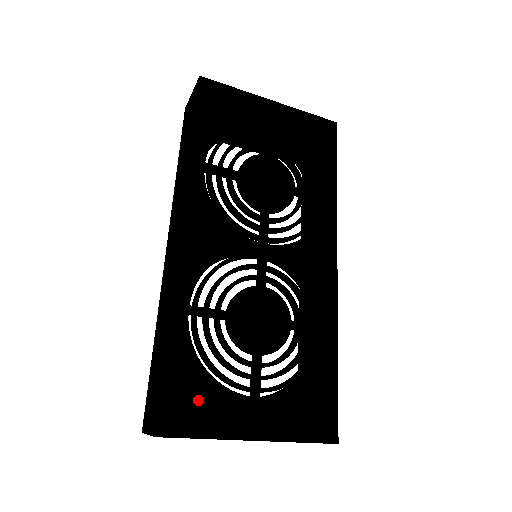
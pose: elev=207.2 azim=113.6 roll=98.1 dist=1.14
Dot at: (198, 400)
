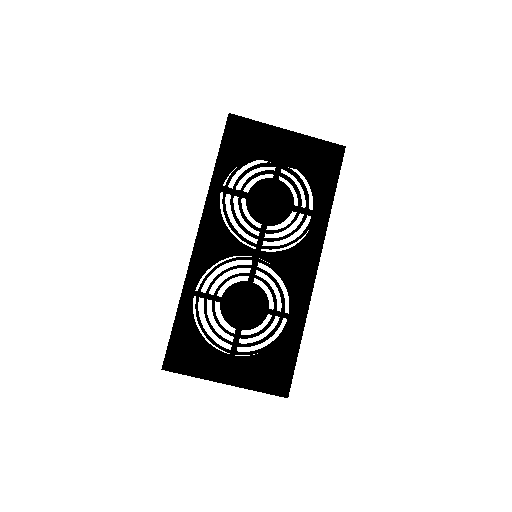
Dot at: (192, 352)
